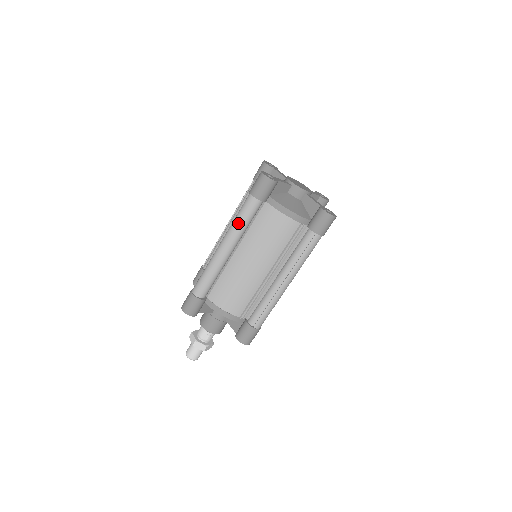
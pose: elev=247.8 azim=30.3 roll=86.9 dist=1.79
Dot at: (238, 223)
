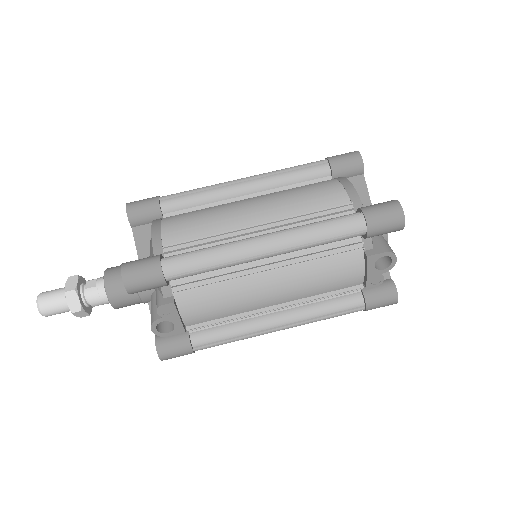
Dot at: (285, 168)
